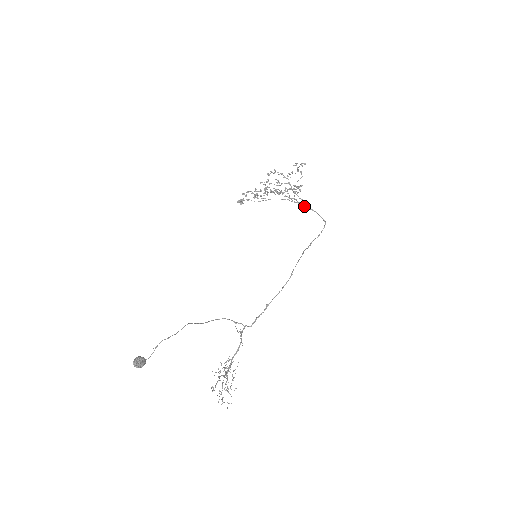
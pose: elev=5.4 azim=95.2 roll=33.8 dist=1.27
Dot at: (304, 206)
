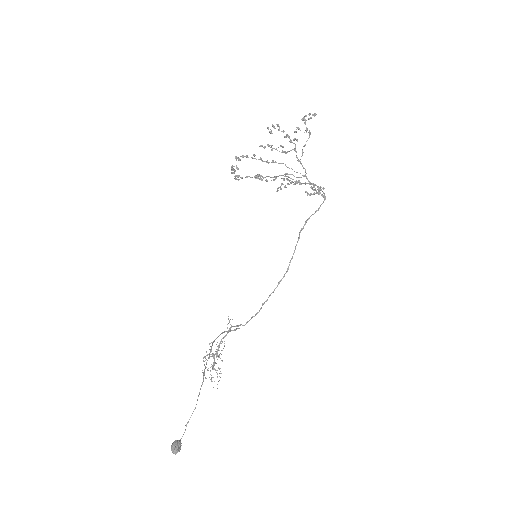
Dot at: (307, 179)
